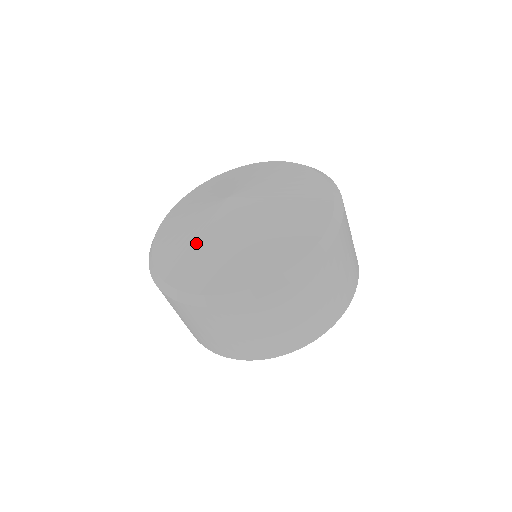
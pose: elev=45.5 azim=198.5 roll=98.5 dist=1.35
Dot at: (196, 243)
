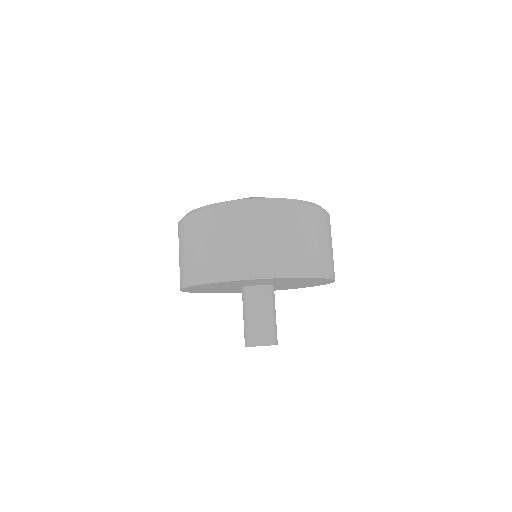
Dot at: occluded
